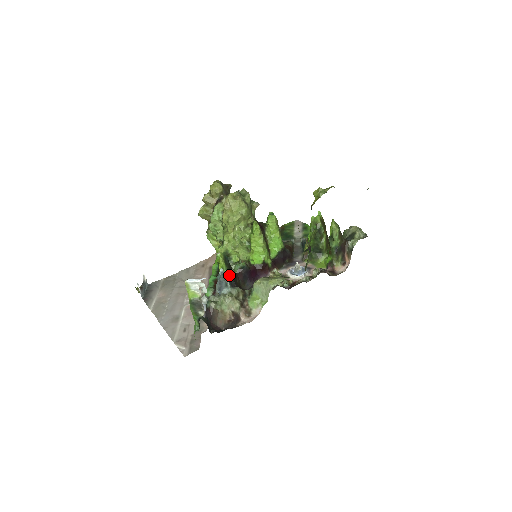
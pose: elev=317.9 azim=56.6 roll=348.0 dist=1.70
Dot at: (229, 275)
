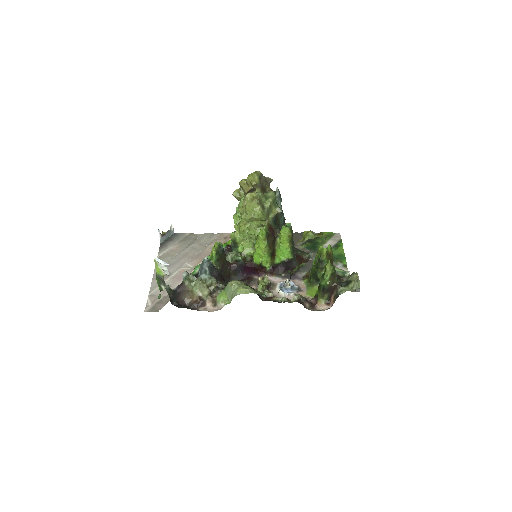
Dot at: (217, 263)
